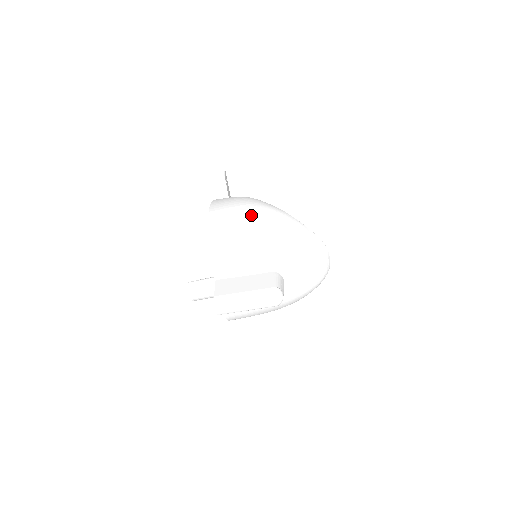
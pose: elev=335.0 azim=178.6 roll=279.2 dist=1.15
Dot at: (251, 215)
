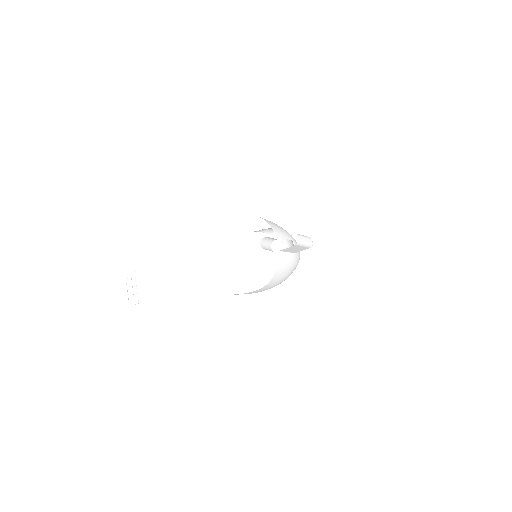
Dot at: occluded
